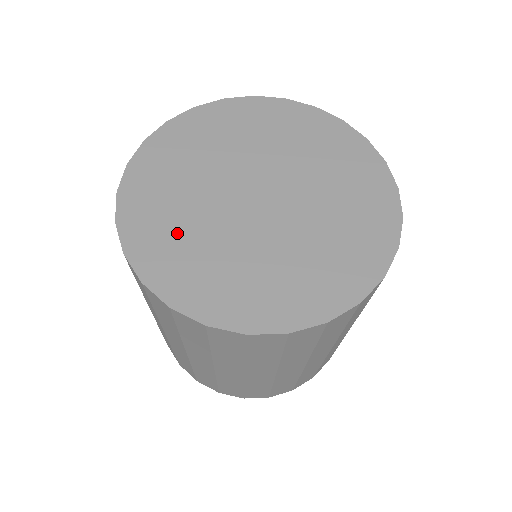
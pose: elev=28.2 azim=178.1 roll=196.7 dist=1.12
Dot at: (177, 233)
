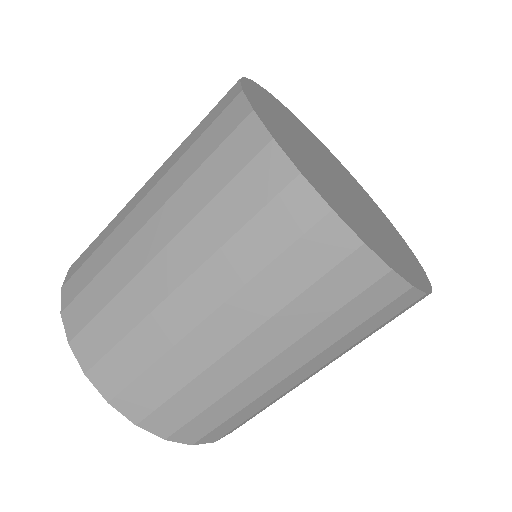
Dot at: (280, 116)
